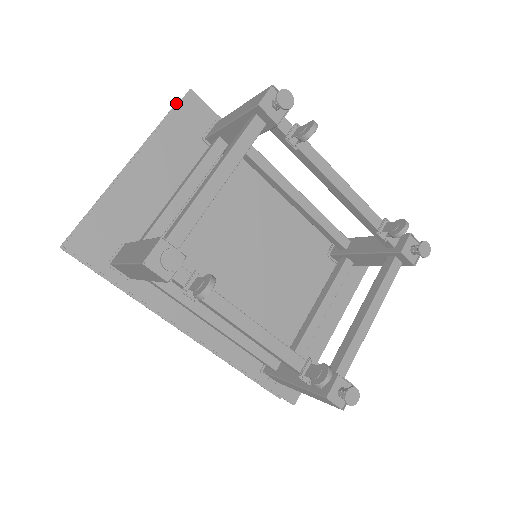
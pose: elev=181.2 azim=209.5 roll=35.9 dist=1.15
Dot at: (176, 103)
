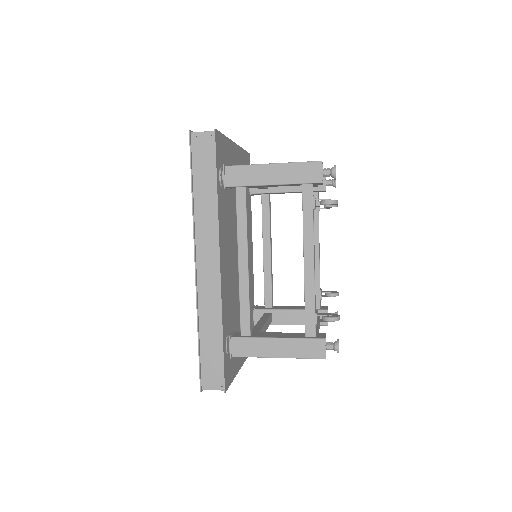
Dot at: occluded
